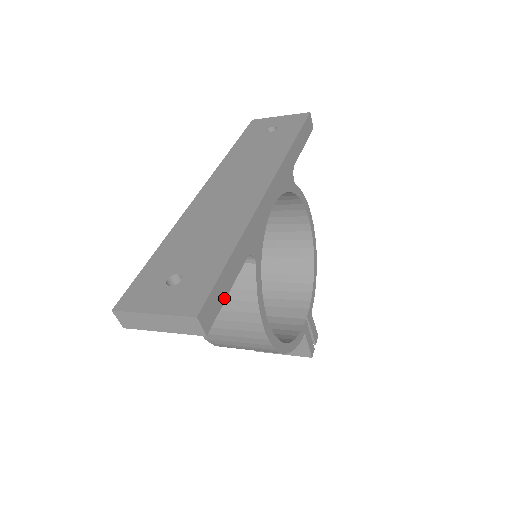
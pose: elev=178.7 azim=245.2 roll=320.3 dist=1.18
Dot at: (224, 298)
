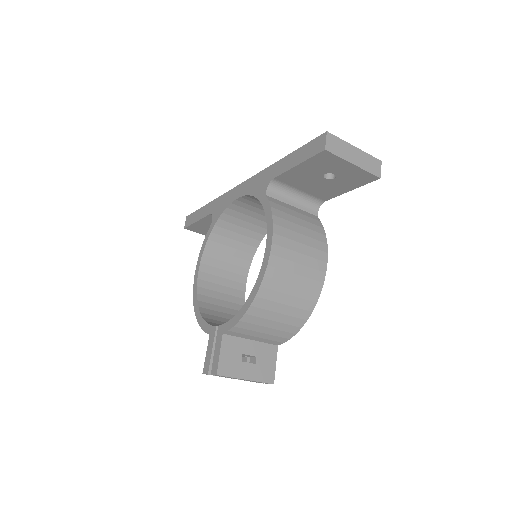
Dot at: (355, 187)
